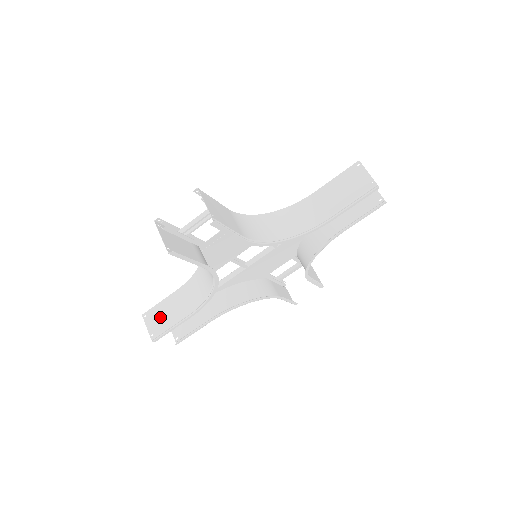
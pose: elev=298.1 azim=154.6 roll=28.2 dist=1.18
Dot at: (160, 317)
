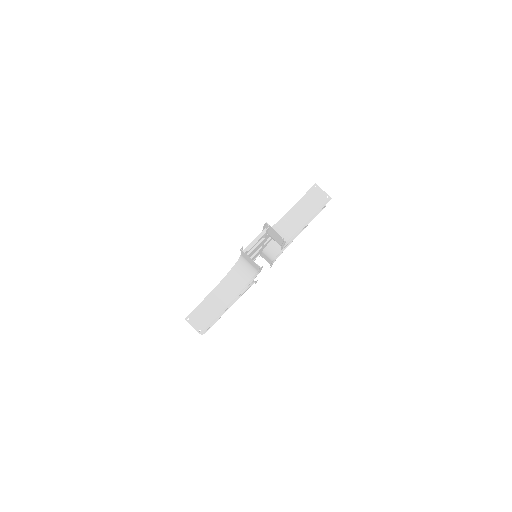
Dot at: (202, 316)
